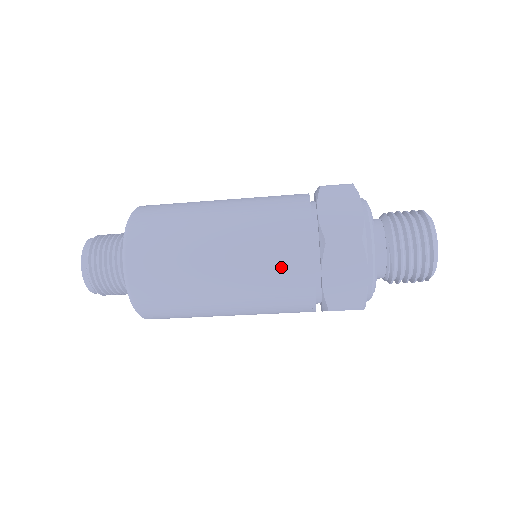
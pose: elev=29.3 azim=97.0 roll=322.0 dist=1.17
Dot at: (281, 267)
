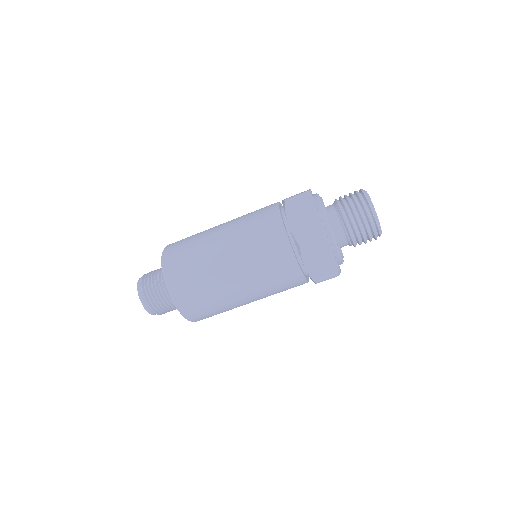
Dot at: (260, 226)
